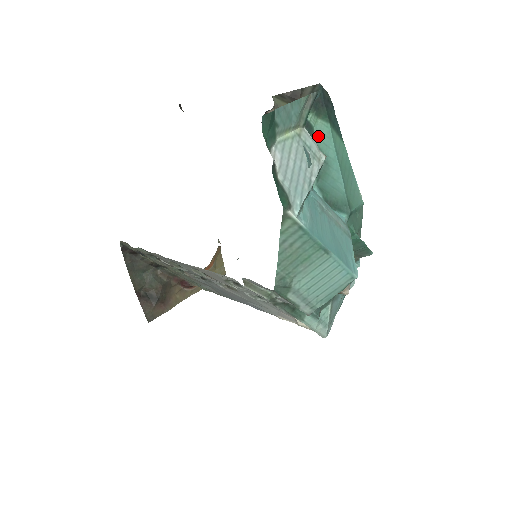
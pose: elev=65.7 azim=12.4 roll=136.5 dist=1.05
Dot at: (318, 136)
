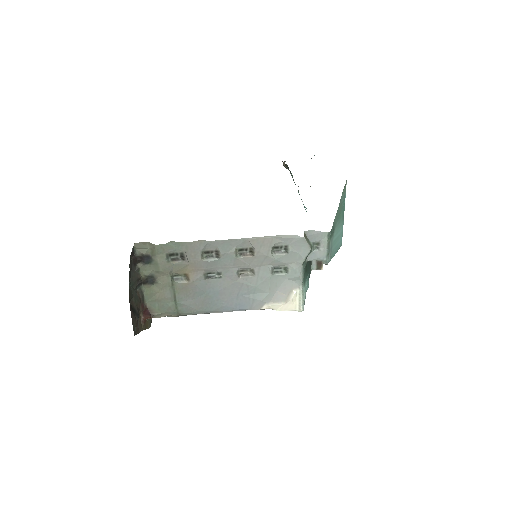
Dot at: occluded
